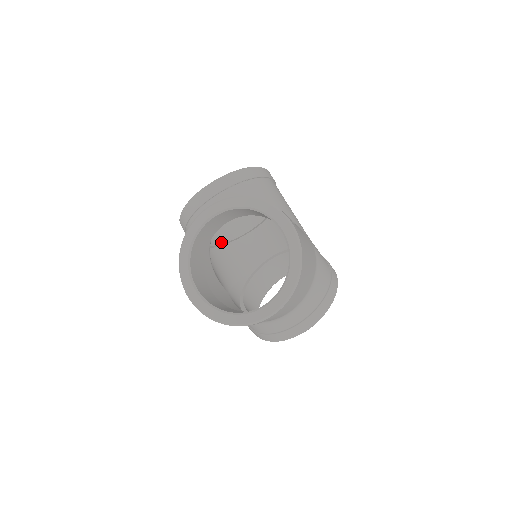
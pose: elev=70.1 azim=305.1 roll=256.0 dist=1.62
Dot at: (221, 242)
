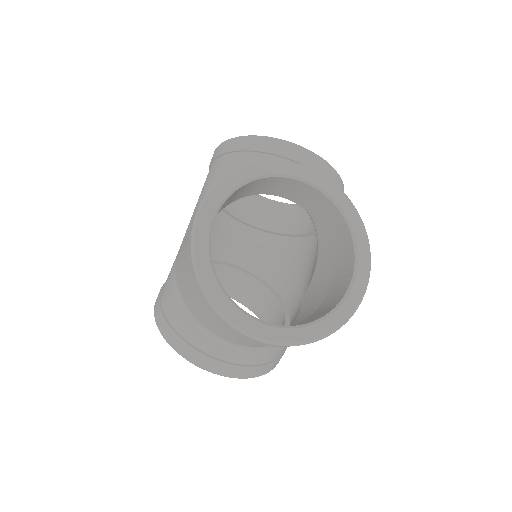
Dot at: occluded
